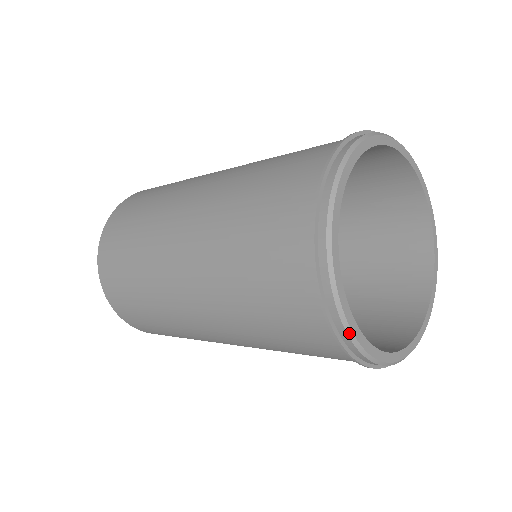
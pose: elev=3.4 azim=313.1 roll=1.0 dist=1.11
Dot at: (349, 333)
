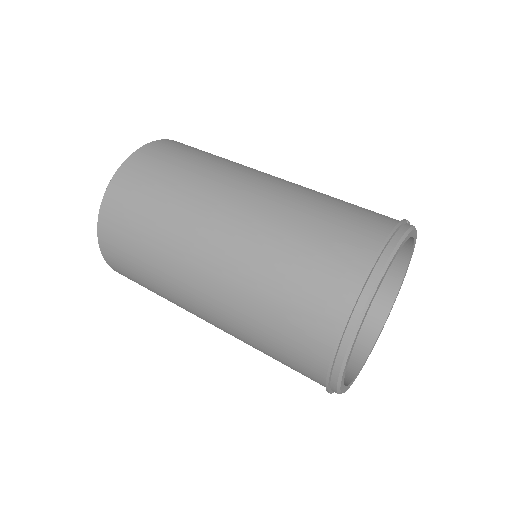
Dot at: (339, 383)
